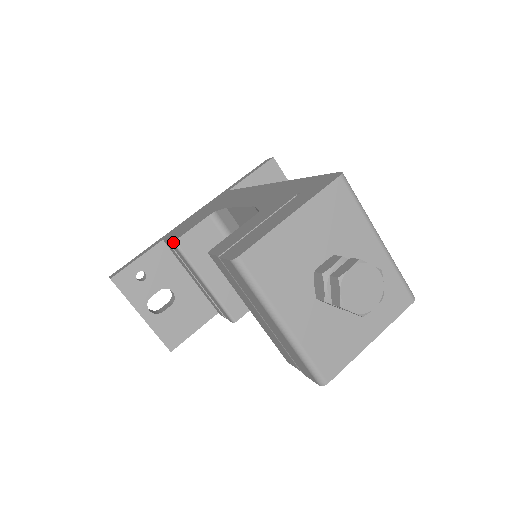
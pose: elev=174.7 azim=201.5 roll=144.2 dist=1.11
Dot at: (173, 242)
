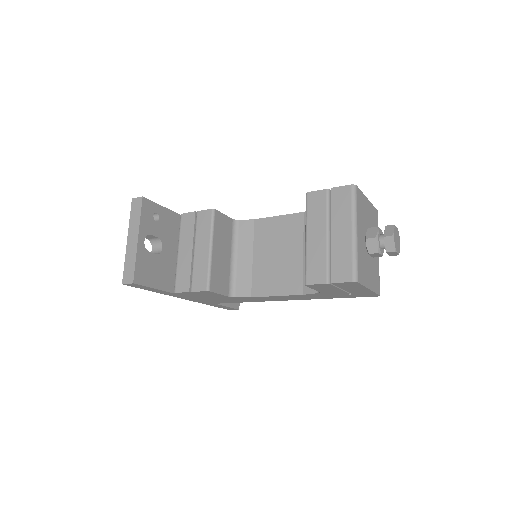
Dot at: (213, 209)
